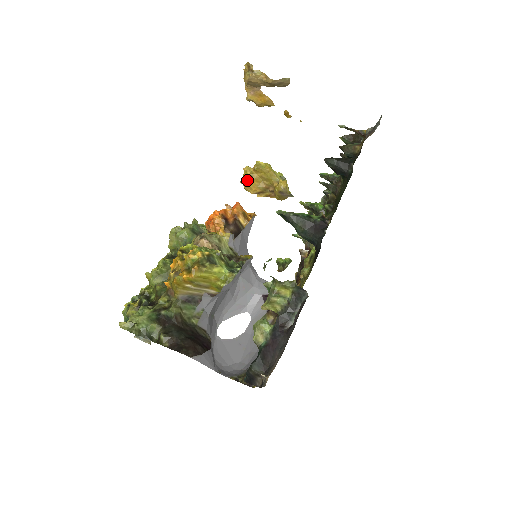
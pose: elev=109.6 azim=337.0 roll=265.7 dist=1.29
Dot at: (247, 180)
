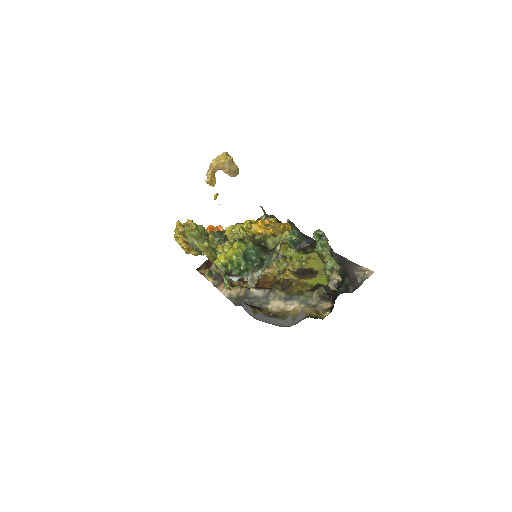
Dot at: occluded
